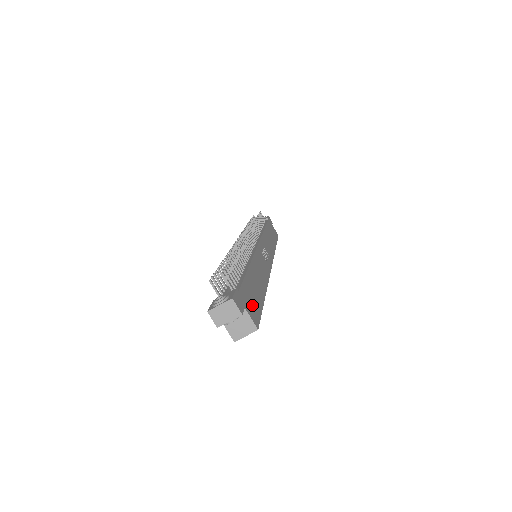
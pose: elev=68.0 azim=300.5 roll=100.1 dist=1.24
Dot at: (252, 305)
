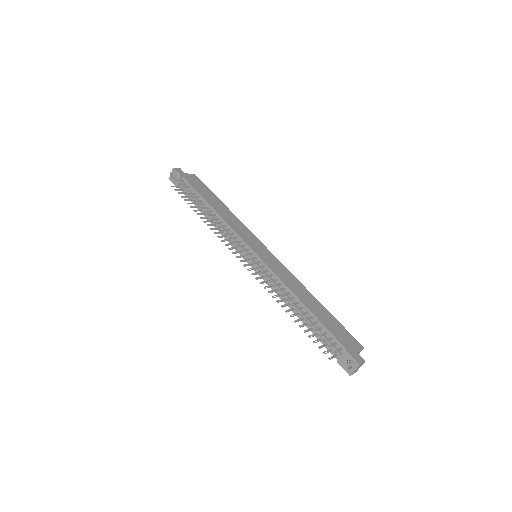
Dot at: (346, 337)
